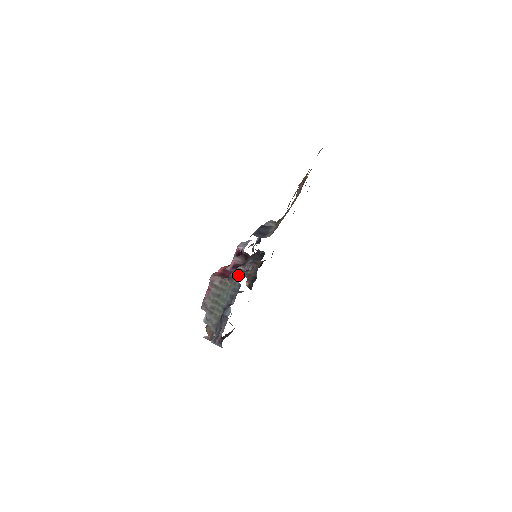
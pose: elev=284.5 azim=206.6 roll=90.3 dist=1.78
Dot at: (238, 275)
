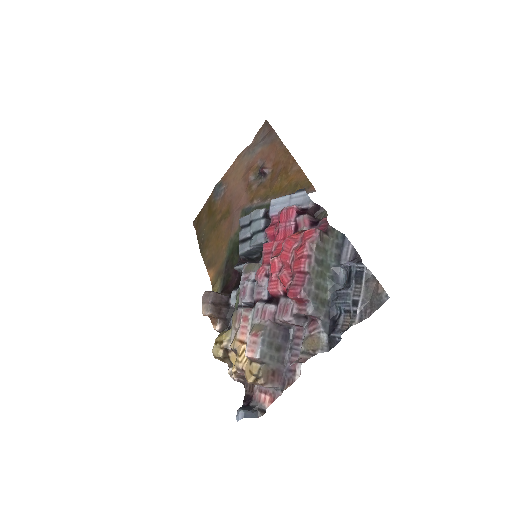
Dot at: occluded
